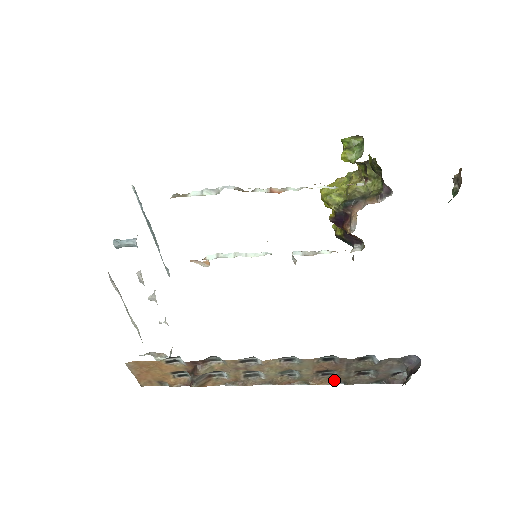
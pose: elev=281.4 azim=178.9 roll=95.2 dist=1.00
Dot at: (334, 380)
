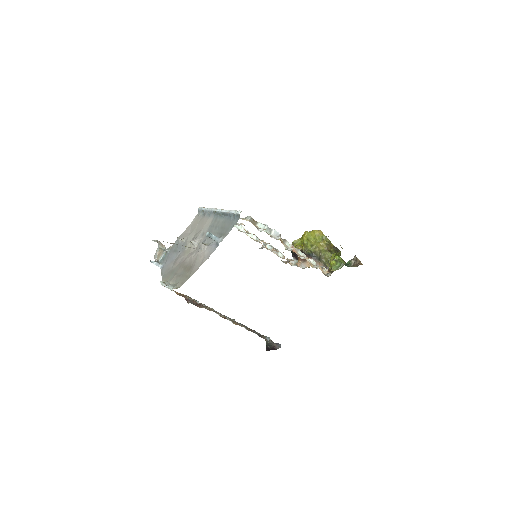
Dot at: occluded
